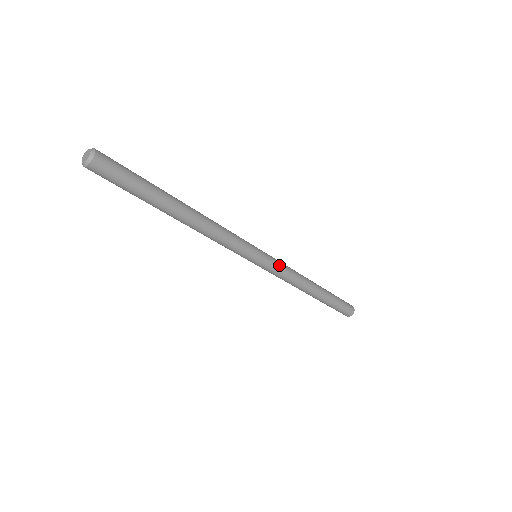
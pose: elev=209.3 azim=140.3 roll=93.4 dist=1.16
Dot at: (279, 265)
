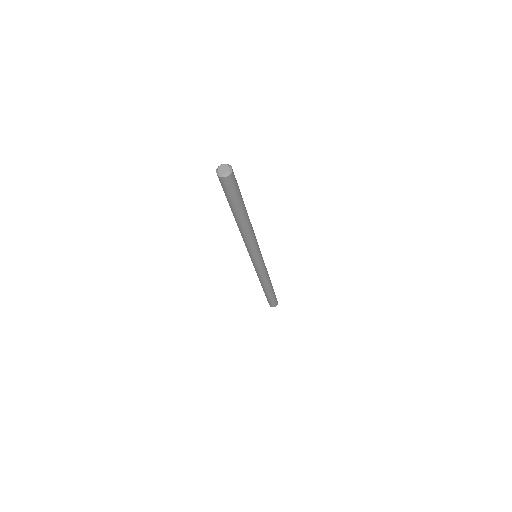
Dot at: (263, 268)
